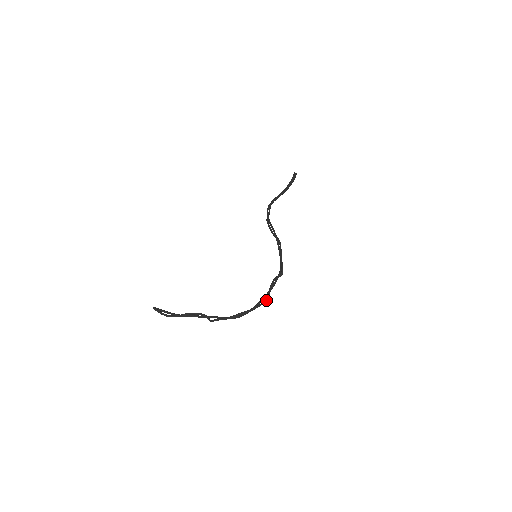
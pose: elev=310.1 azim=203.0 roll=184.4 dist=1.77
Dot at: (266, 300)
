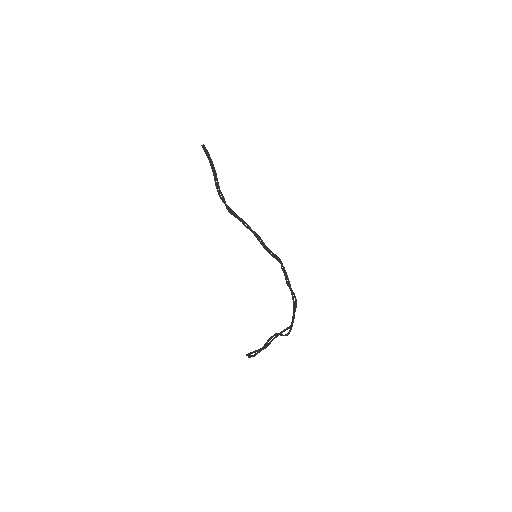
Dot at: (294, 293)
